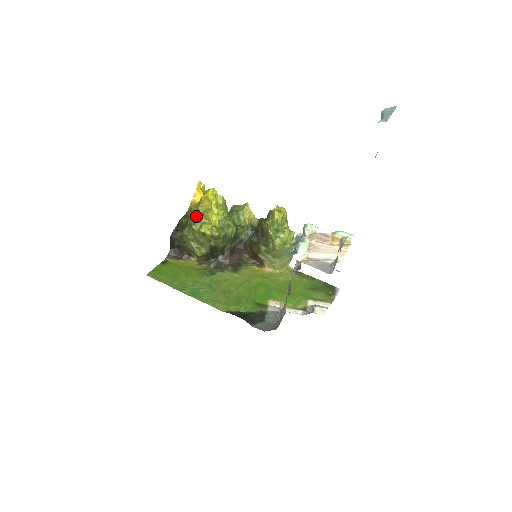
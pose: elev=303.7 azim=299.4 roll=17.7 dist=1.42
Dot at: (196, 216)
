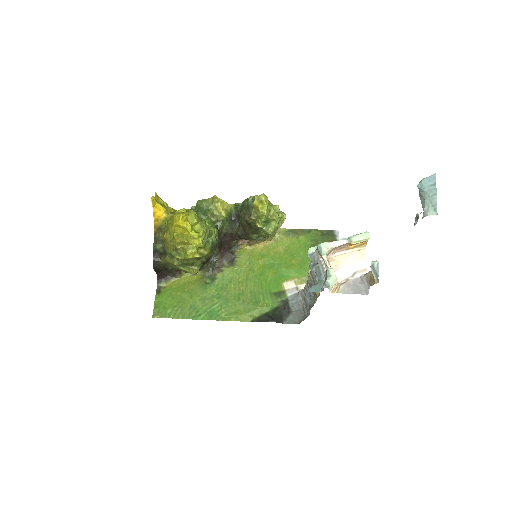
Dot at: (175, 246)
